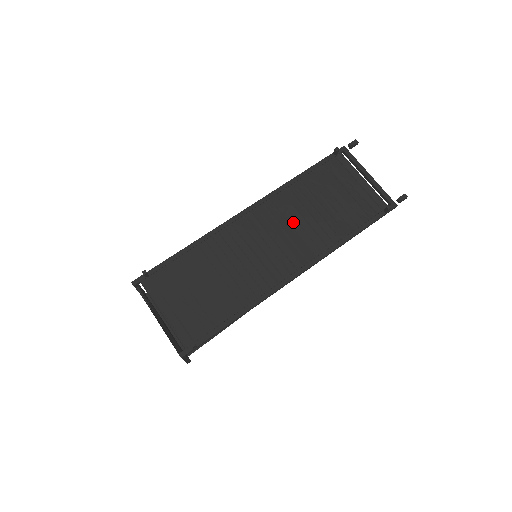
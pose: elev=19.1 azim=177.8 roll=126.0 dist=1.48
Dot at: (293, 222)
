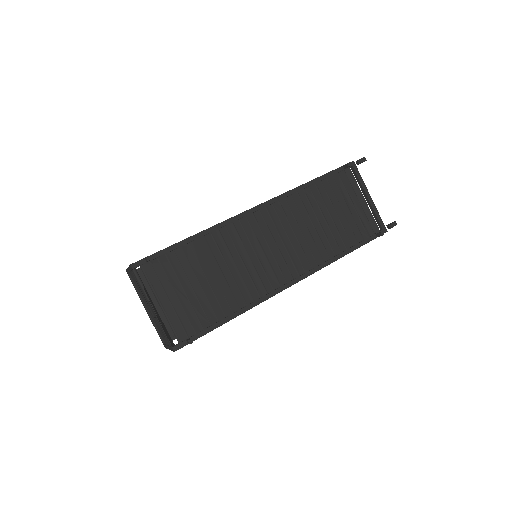
Dot at: (297, 229)
